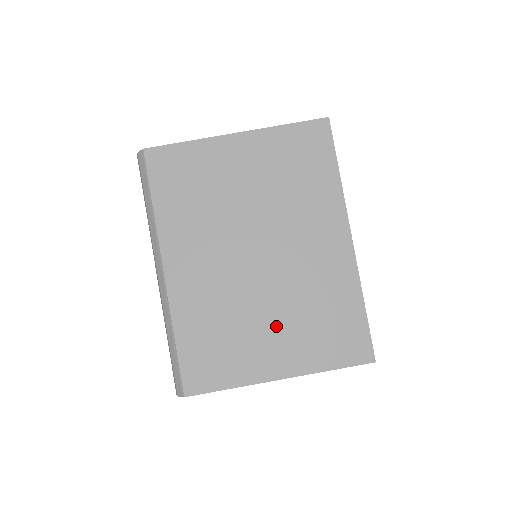
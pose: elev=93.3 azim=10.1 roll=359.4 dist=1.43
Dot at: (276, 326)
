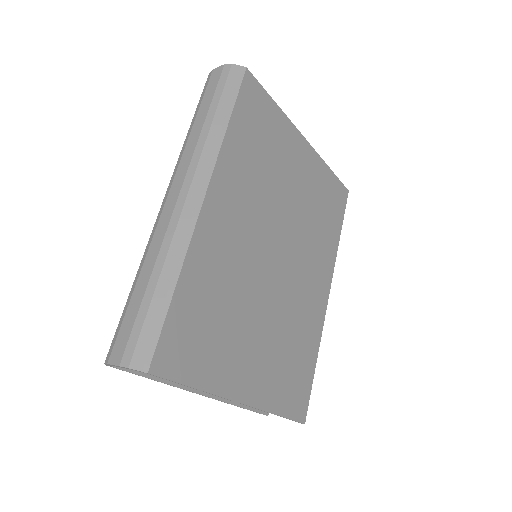
Dot at: (261, 339)
